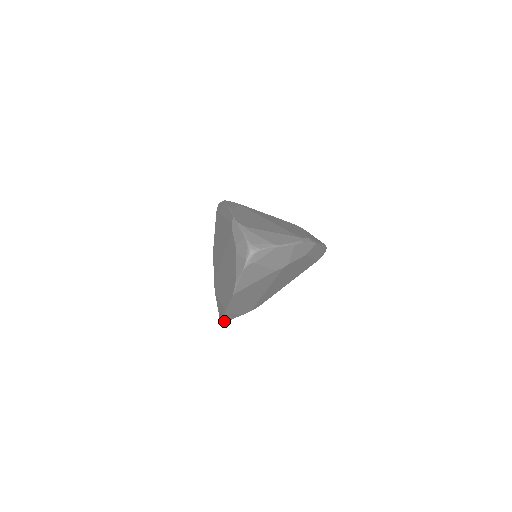
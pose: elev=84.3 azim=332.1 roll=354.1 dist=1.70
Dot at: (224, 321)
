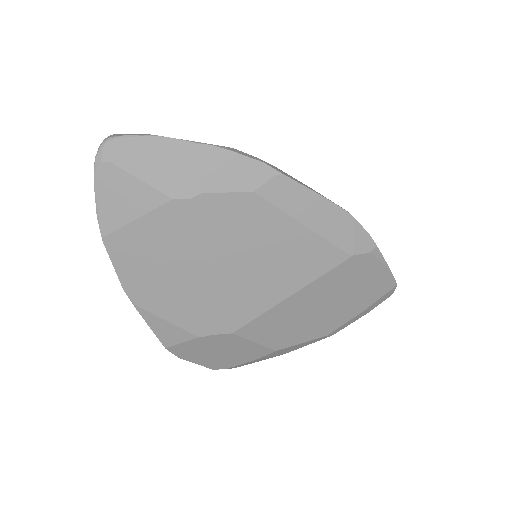
Dot at: (164, 342)
